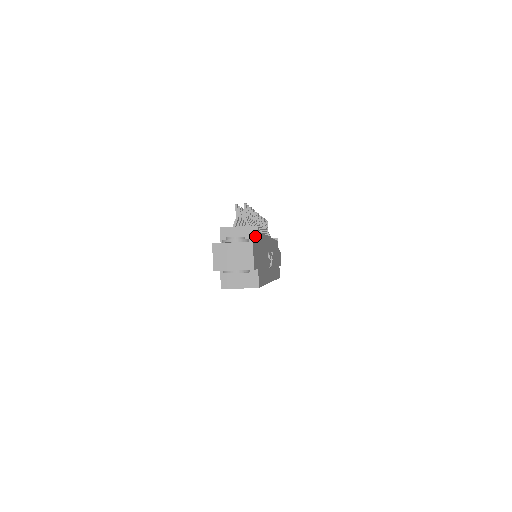
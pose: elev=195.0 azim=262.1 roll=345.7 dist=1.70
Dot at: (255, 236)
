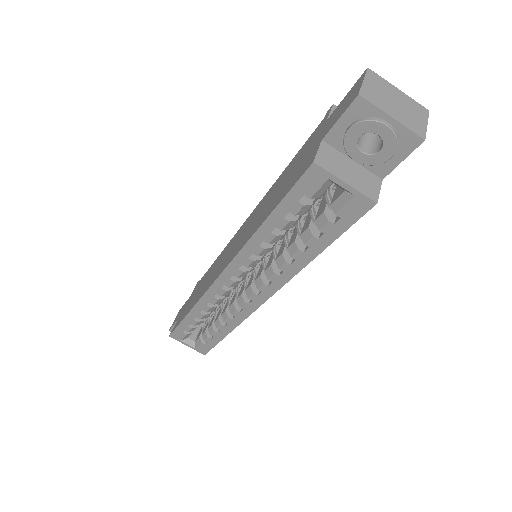
Dot at: occluded
